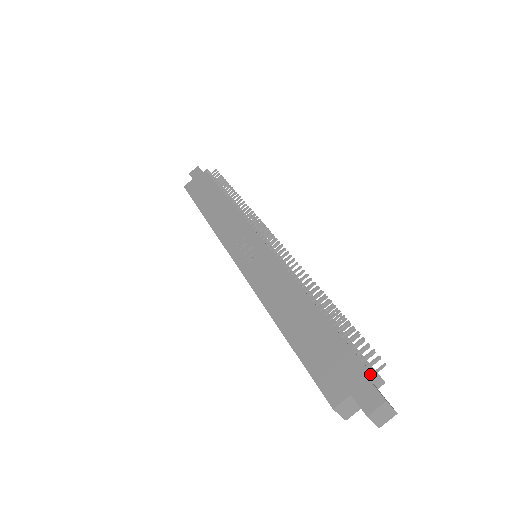
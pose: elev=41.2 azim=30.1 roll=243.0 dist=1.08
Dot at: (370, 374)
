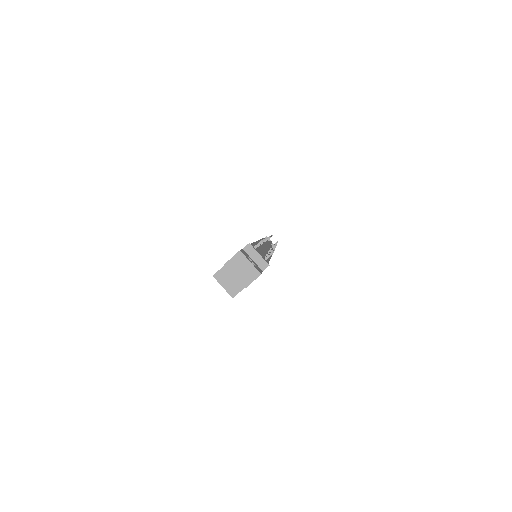
Dot at: (246, 248)
